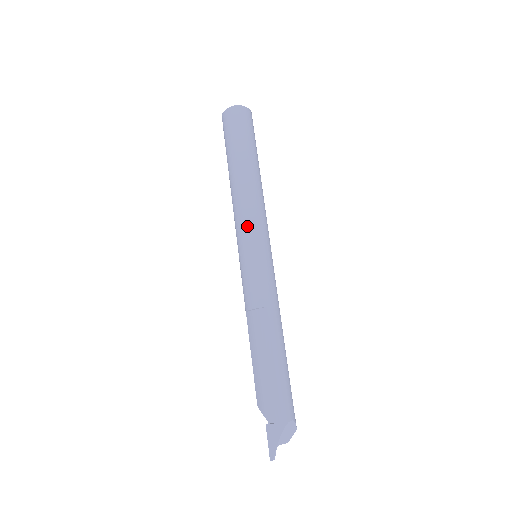
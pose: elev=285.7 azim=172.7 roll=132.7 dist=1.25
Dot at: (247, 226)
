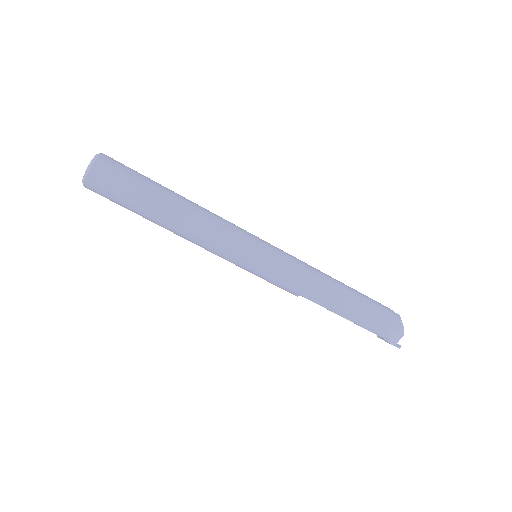
Dot at: occluded
